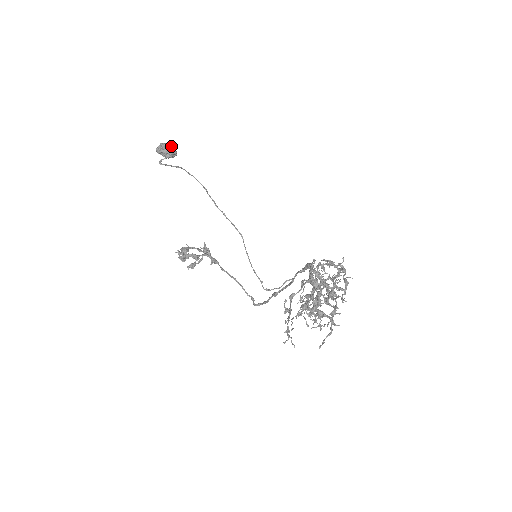
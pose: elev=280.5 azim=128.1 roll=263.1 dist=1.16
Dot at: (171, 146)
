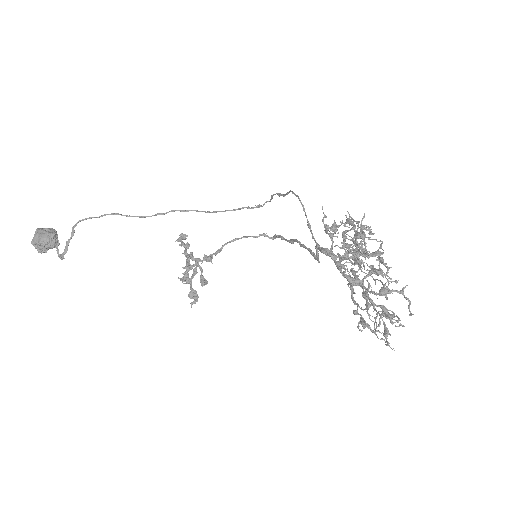
Dot at: (44, 238)
